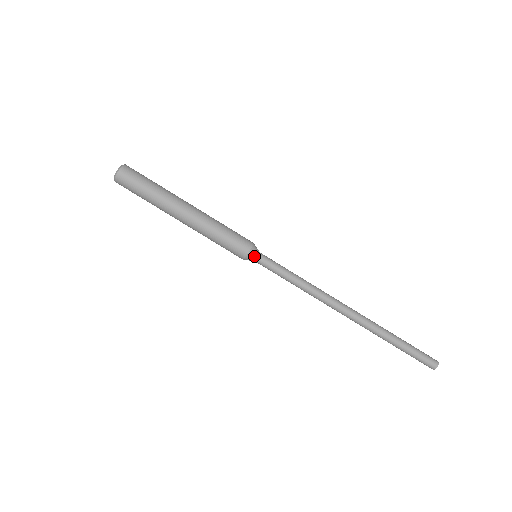
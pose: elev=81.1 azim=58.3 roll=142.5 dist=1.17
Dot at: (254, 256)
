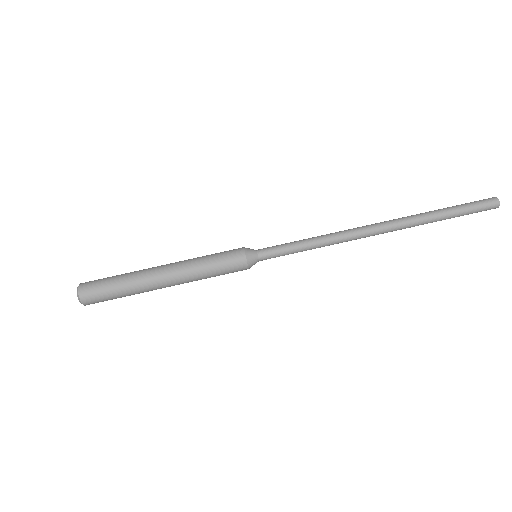
Dot at: (253, 252)
